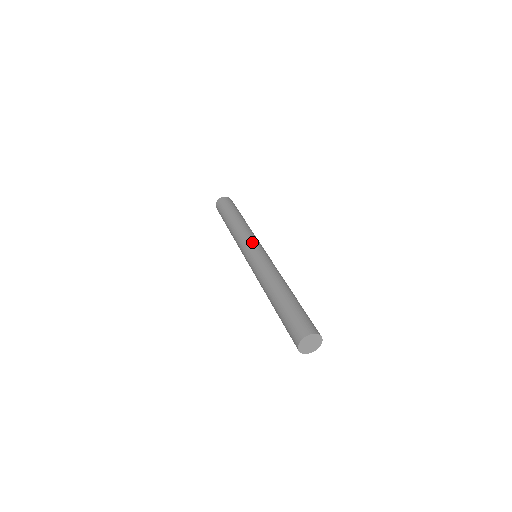
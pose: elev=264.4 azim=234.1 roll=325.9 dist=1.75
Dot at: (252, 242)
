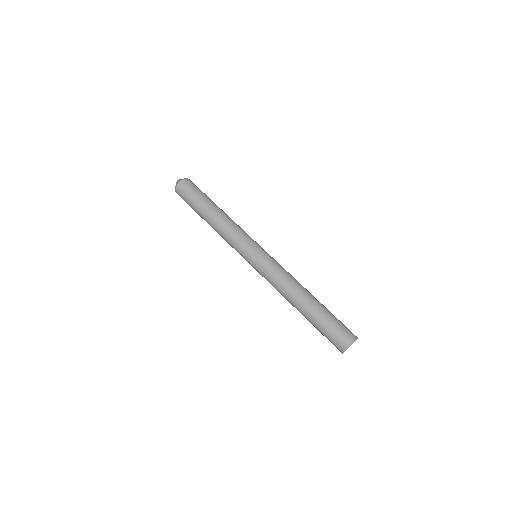
Dot at: (253, 243)
